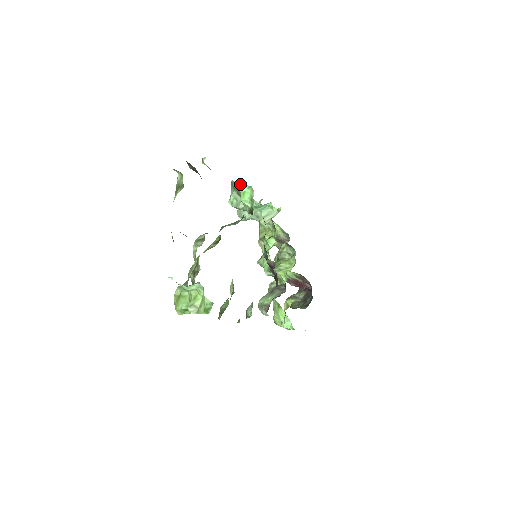
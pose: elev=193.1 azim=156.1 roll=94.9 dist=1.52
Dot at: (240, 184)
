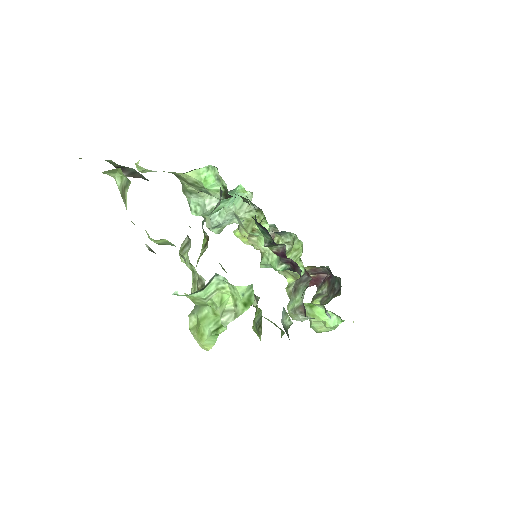
Dot at: (195, 172)
